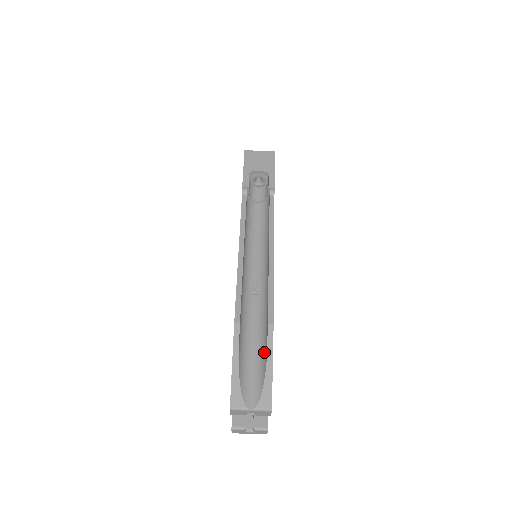
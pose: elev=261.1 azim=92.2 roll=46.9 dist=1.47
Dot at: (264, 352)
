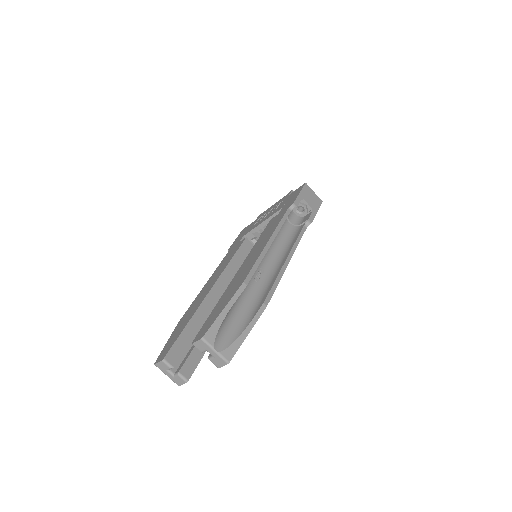
Dot at: (247, 320)
